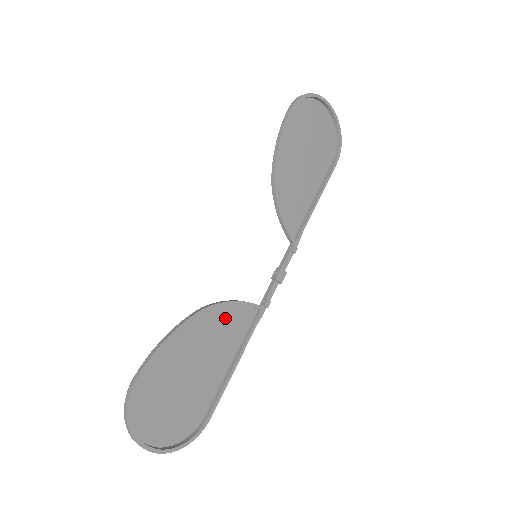
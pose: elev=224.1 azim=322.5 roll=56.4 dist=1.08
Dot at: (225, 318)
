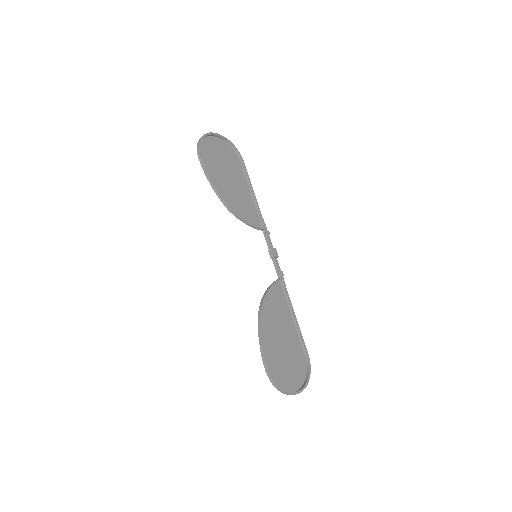
Dot at: (271, 301)
